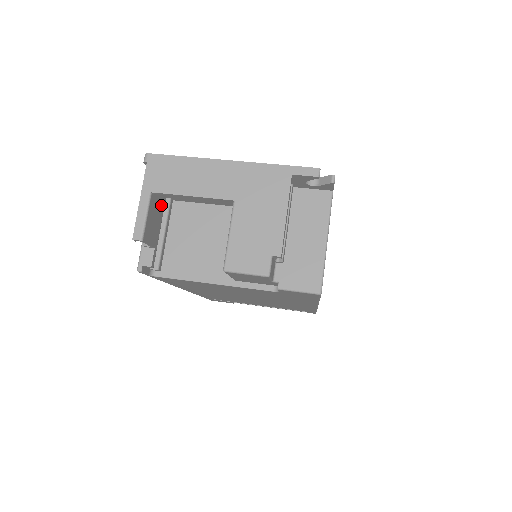
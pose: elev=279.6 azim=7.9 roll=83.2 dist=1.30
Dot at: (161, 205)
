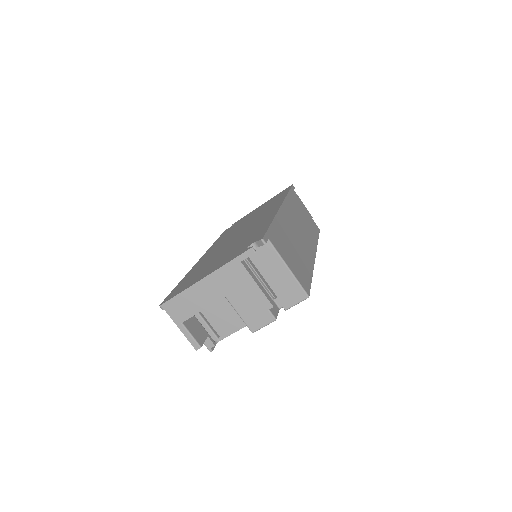
Dot at: occluded
